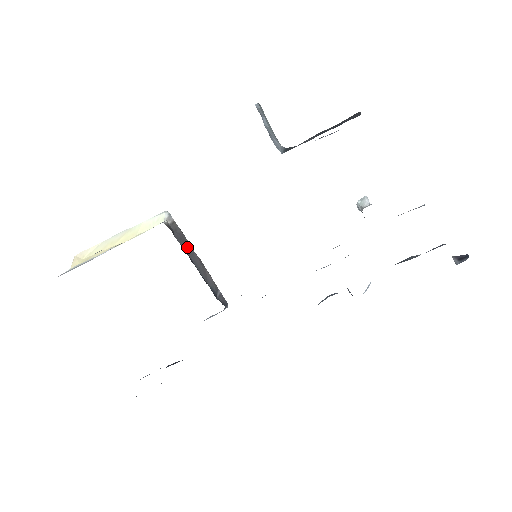
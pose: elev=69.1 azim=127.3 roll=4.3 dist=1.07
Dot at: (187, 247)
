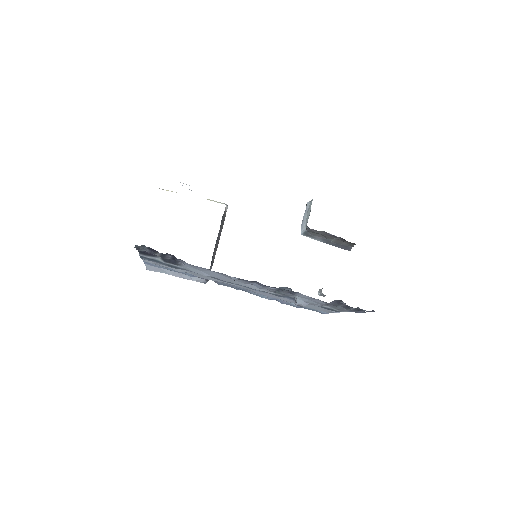
Dot at: (221, 228)
